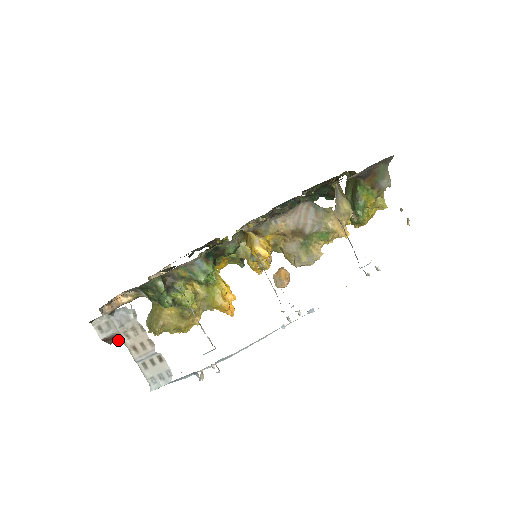
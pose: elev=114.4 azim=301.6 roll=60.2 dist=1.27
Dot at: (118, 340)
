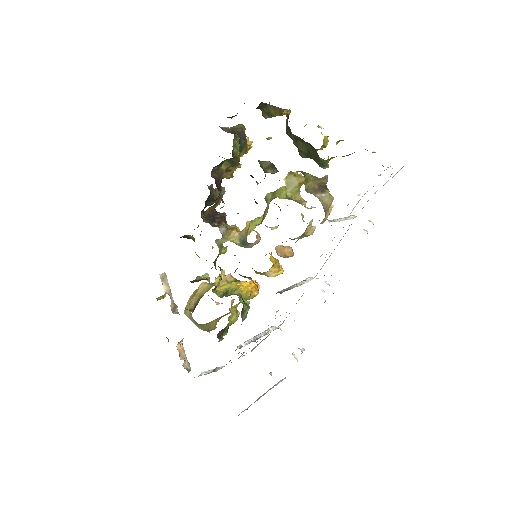
Dot at: occluded
